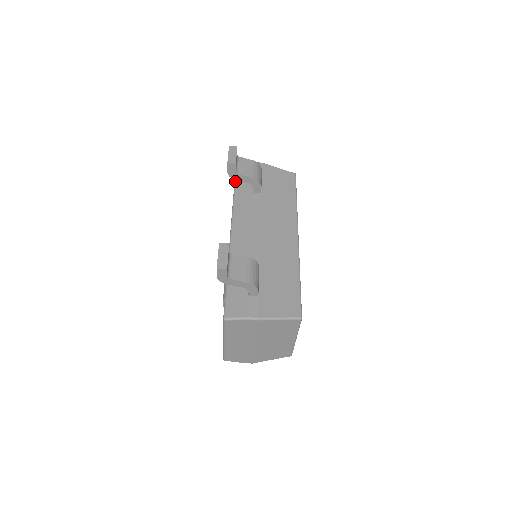
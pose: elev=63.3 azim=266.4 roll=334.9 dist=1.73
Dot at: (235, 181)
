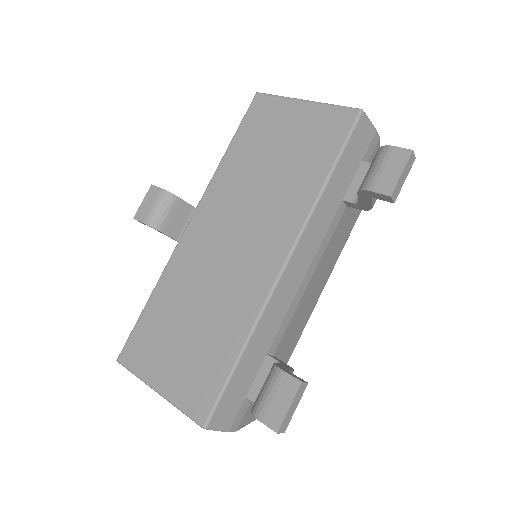
Dot at: (342, 154)
